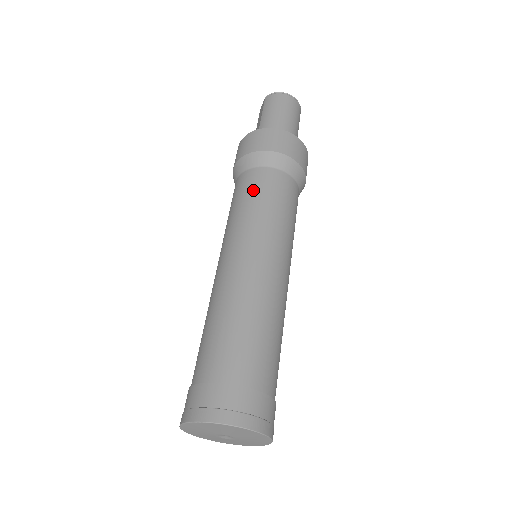
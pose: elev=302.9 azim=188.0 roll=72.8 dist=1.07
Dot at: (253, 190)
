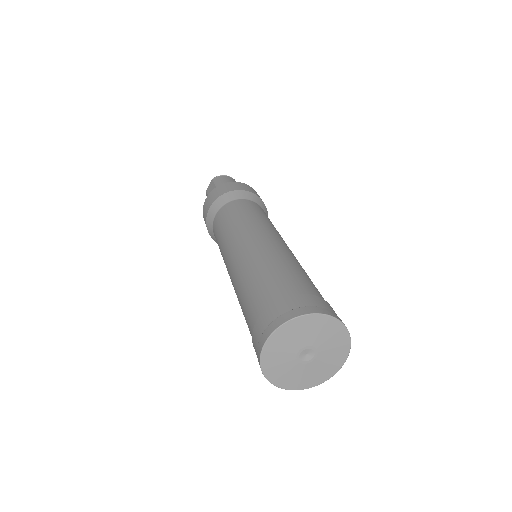
Dot at: (243, 208)
